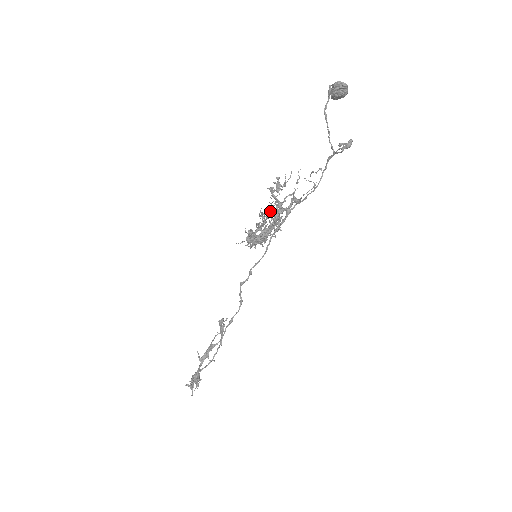
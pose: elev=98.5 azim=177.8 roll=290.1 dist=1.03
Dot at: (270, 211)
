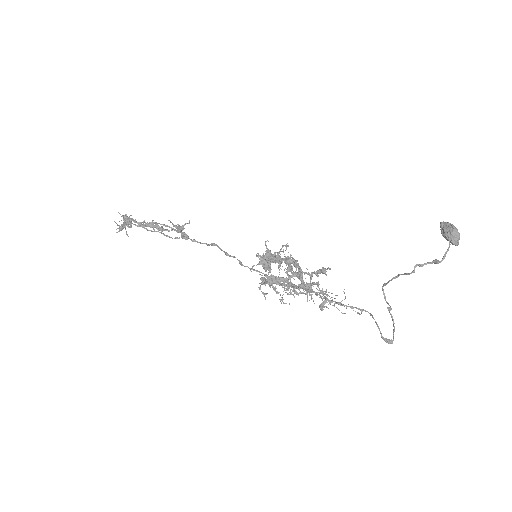
Dot at: (298, 267)
